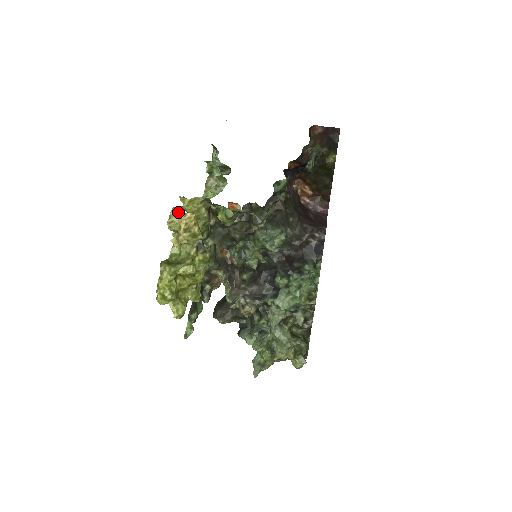
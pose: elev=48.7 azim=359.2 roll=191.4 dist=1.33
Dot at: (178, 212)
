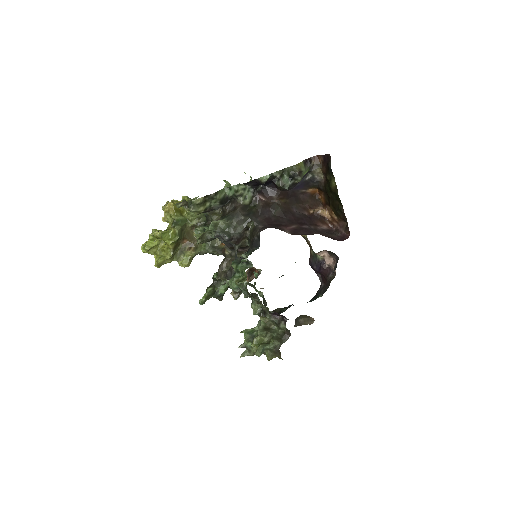
Dot at: (168, 201)
